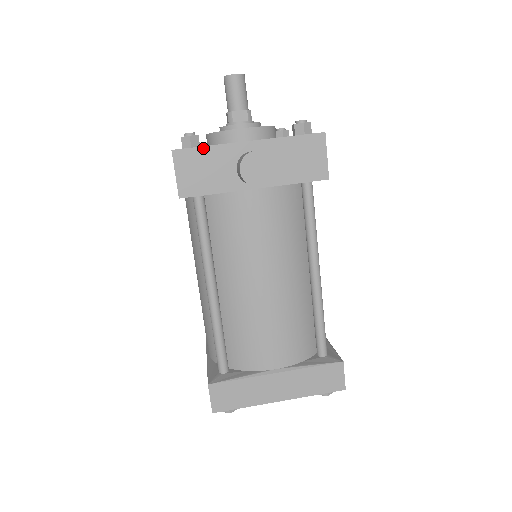
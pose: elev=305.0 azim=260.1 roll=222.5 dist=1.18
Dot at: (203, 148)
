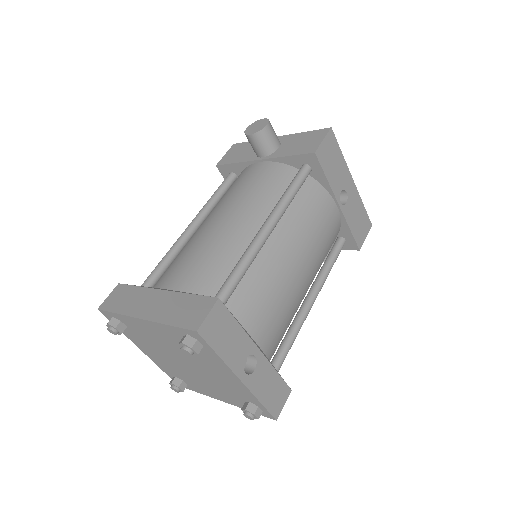
Dot at: occluded
